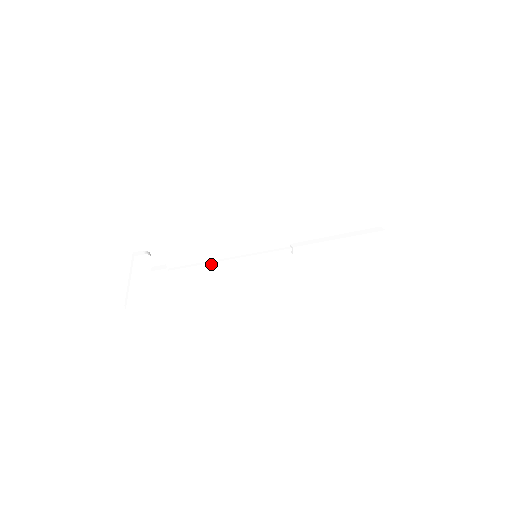
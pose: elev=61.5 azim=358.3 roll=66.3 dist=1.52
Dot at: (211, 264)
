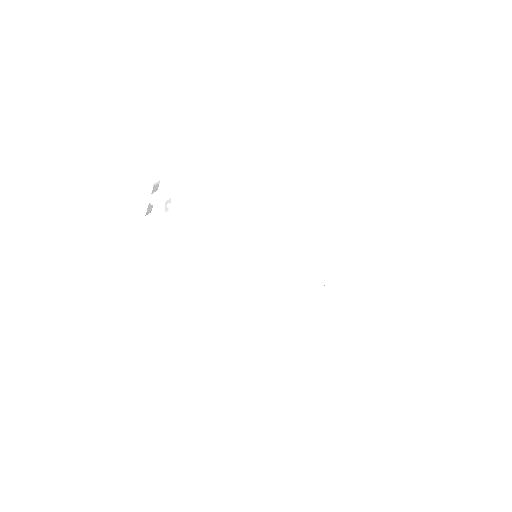
Dot at: (207, 228)
